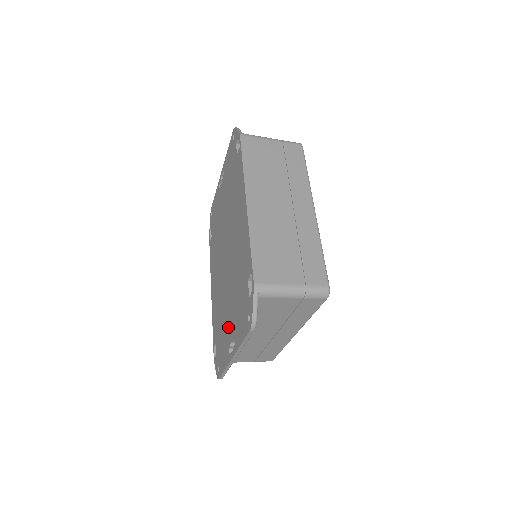
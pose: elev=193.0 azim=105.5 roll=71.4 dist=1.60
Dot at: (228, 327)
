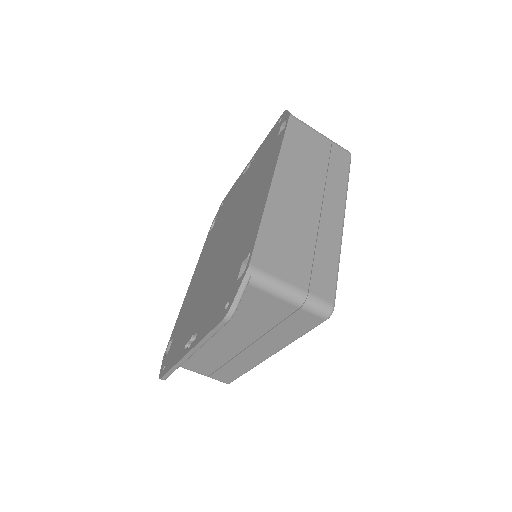
Dot at: (195, 318)
